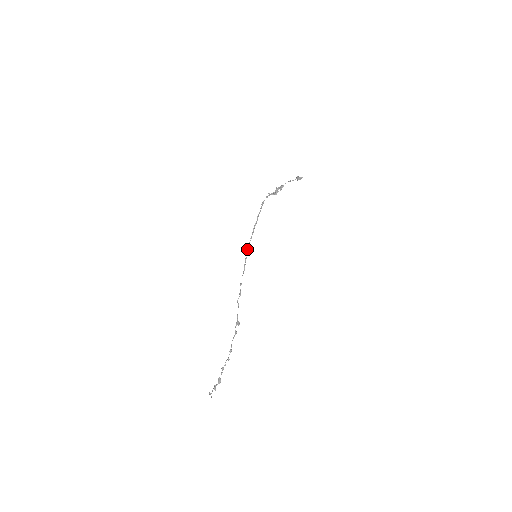
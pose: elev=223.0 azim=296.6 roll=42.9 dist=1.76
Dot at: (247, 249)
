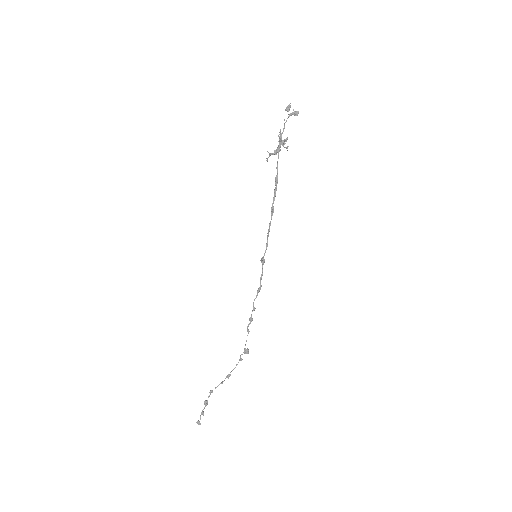
Dot at: (263, 262)
